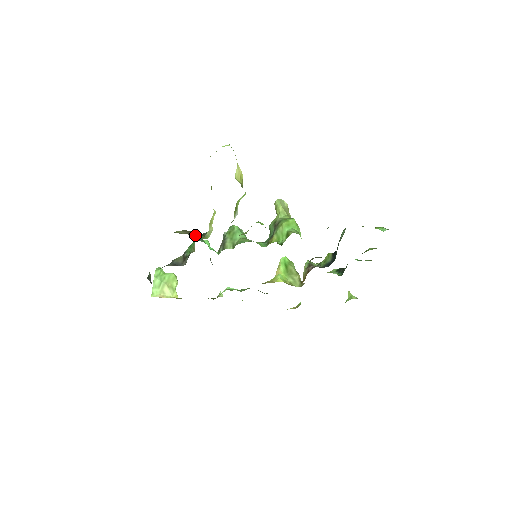
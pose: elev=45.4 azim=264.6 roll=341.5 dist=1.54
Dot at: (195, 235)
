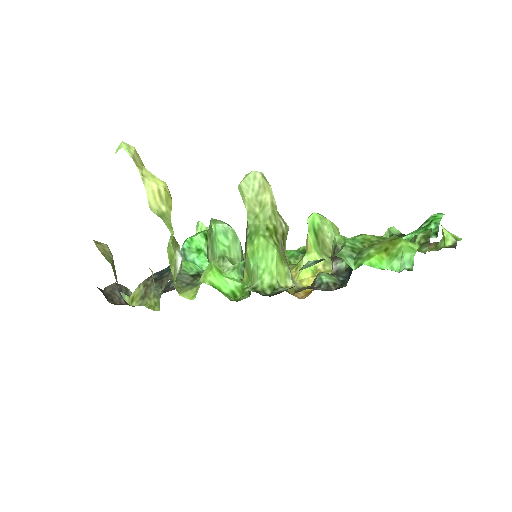
Dot at: (149, 302)
